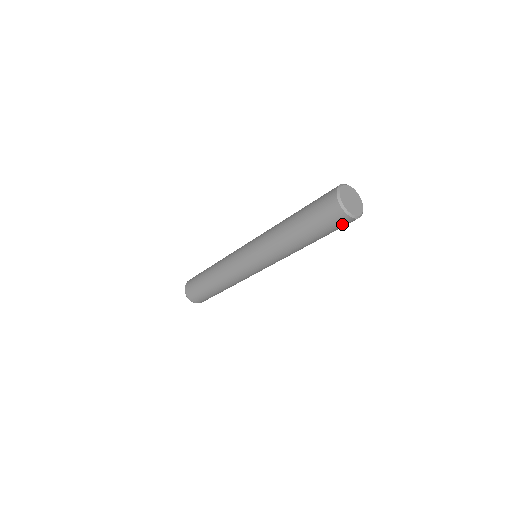
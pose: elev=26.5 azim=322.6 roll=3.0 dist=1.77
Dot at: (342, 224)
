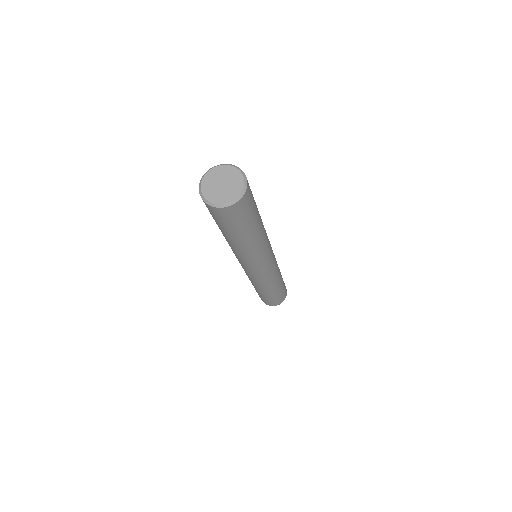
Dot at: (222, 216)
